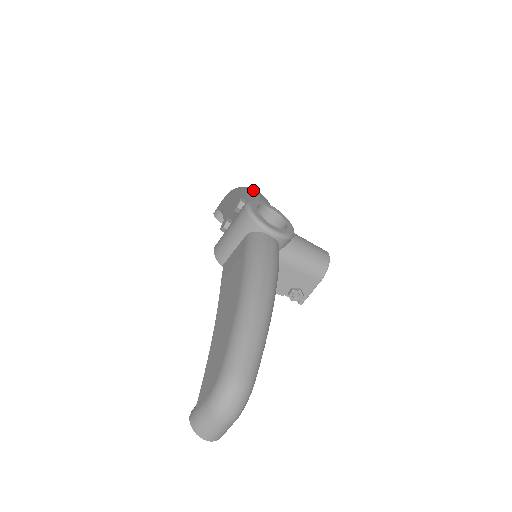
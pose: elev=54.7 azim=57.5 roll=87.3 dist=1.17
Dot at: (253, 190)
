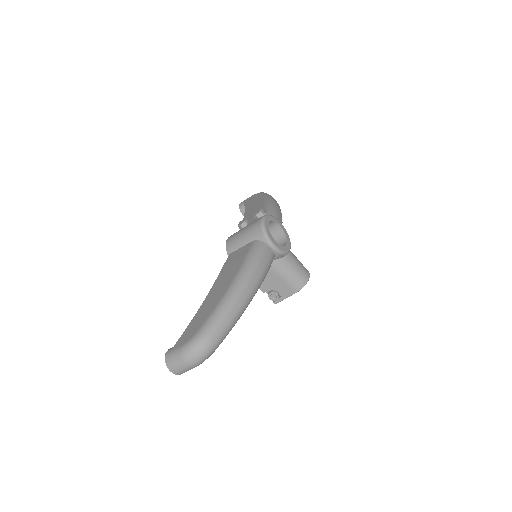
Dot at: (274, 203)
